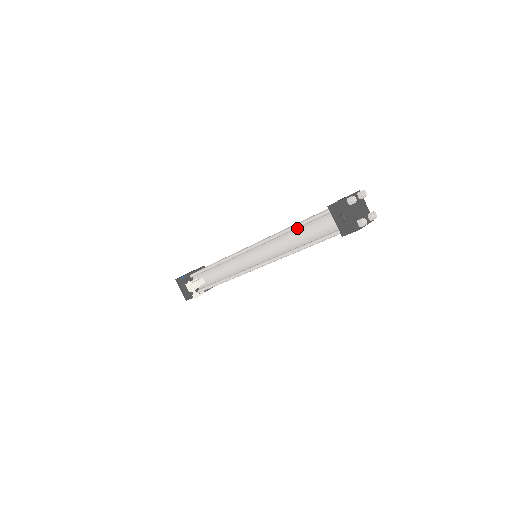
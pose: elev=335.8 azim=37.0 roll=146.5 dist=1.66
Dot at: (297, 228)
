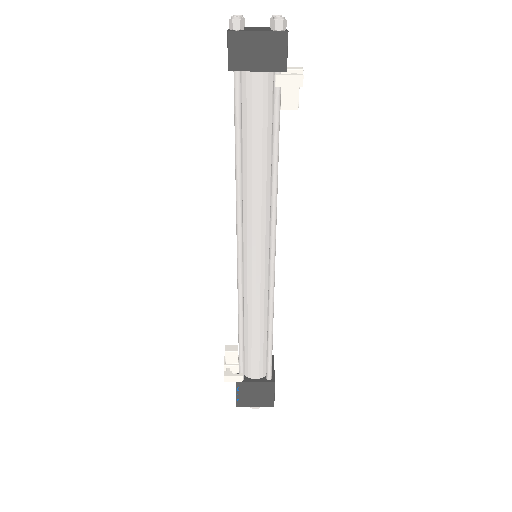
Dot at: occluded
